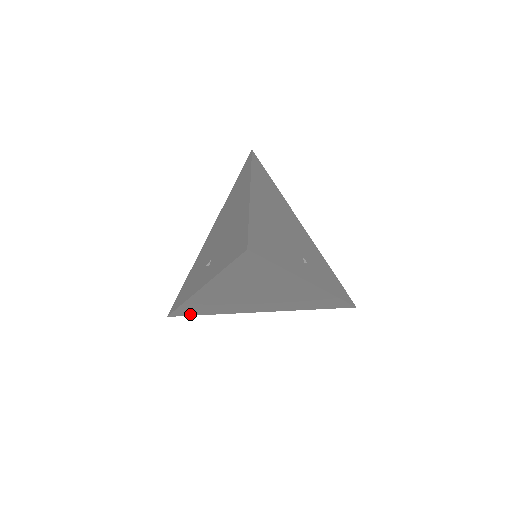
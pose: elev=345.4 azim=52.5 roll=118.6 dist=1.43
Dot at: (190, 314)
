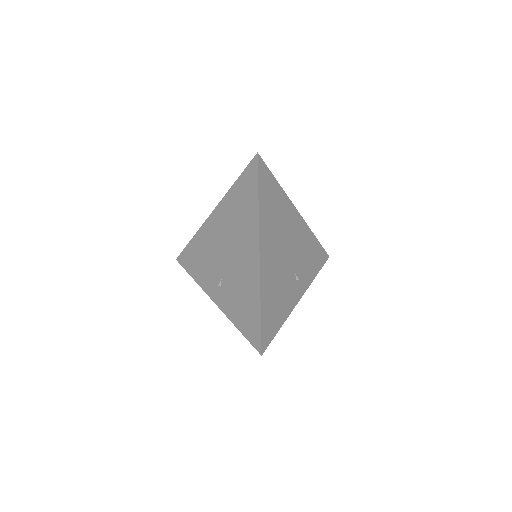
Dot at: occluded
